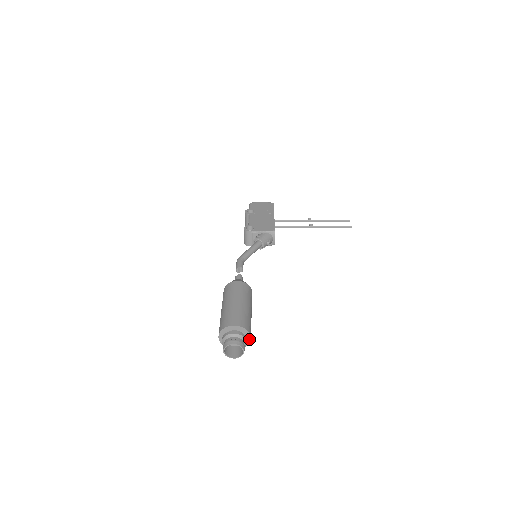
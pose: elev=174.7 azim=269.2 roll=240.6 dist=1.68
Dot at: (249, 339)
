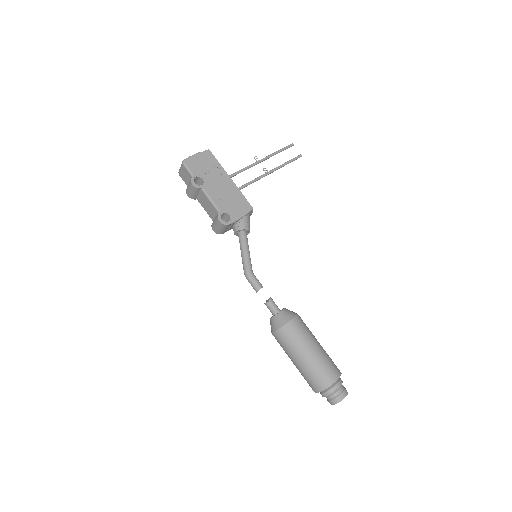
Dot at: occluded
